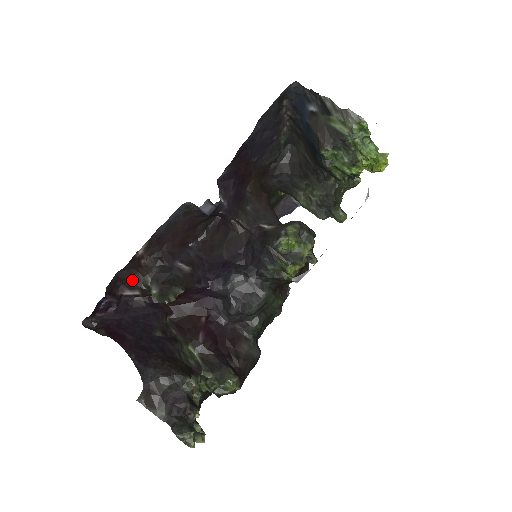
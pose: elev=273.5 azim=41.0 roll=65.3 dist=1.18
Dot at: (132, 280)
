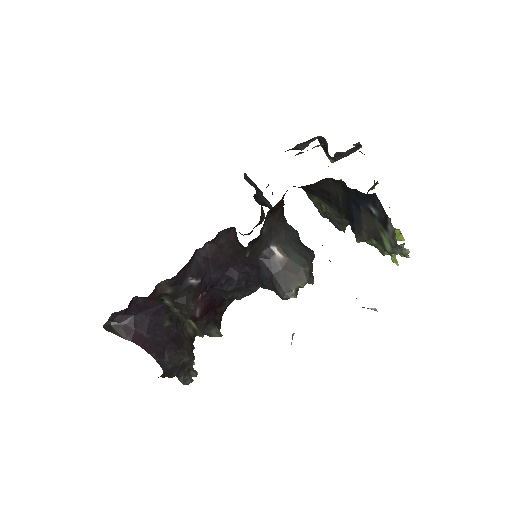
Dot at: (147, 298)
